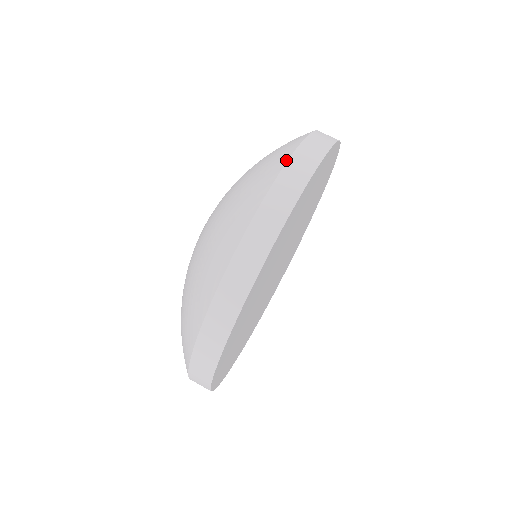
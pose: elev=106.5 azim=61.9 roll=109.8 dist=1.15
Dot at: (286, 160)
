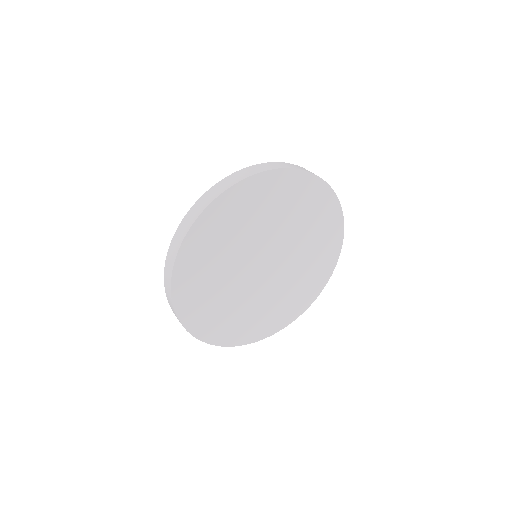
Dot at: (216, 184)
